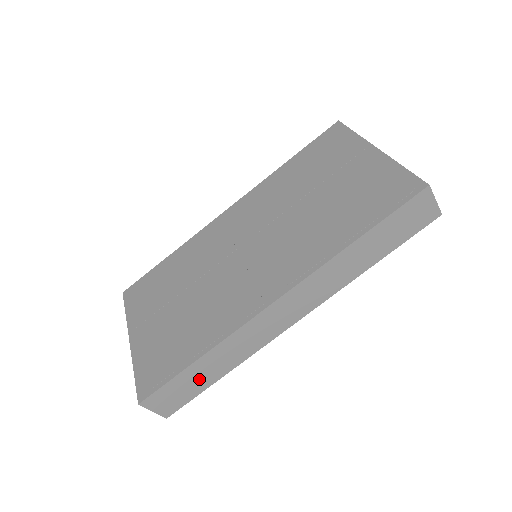
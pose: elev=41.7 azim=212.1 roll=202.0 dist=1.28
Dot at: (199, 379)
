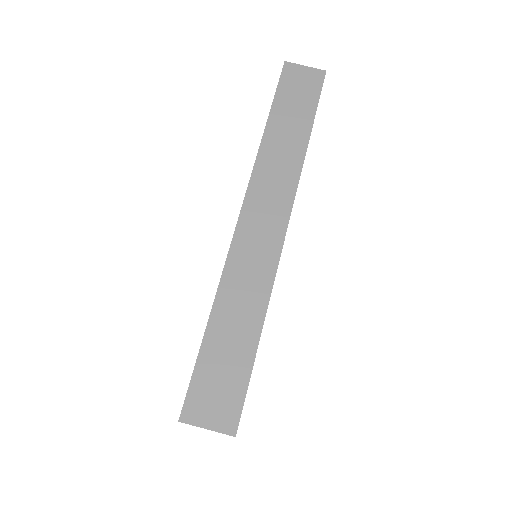
Dot at: (232, 350)
